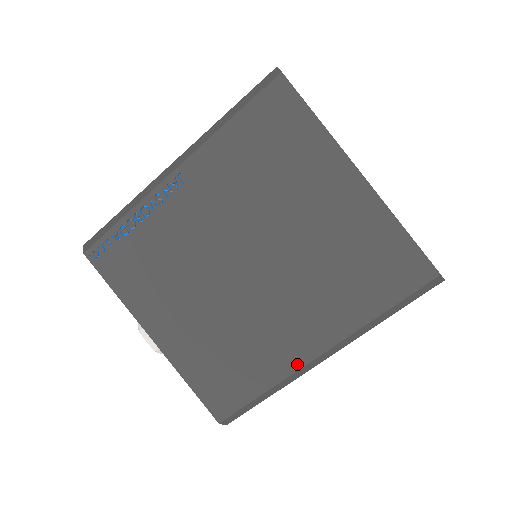
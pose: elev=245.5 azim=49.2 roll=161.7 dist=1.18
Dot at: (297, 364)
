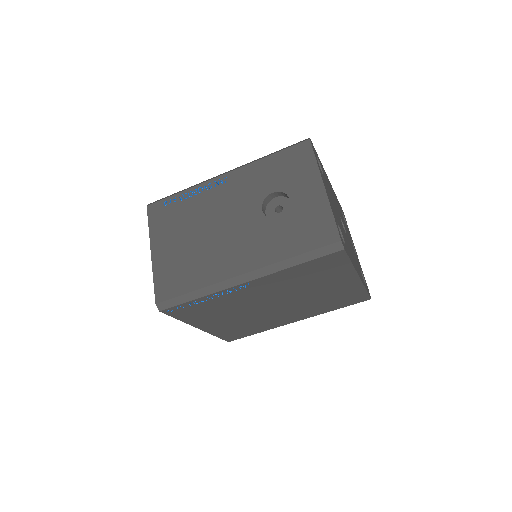
Dot at: (283, 325)
